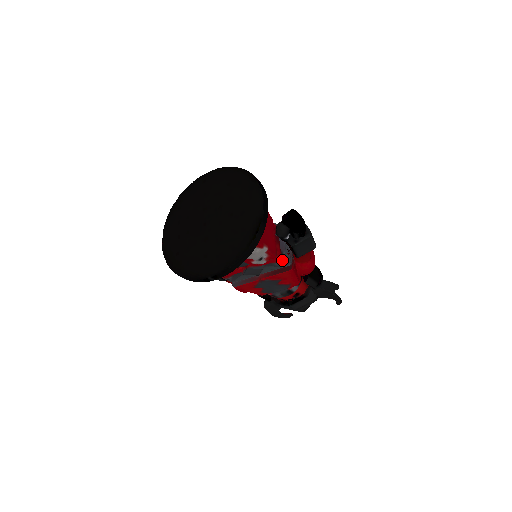
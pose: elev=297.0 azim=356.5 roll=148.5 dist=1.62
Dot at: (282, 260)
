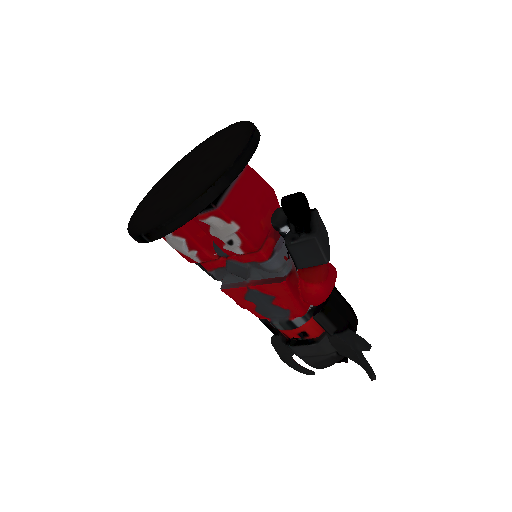
Dot at: (270, 261)
